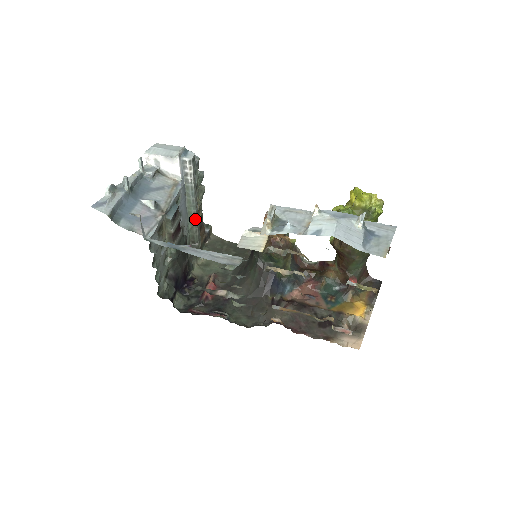
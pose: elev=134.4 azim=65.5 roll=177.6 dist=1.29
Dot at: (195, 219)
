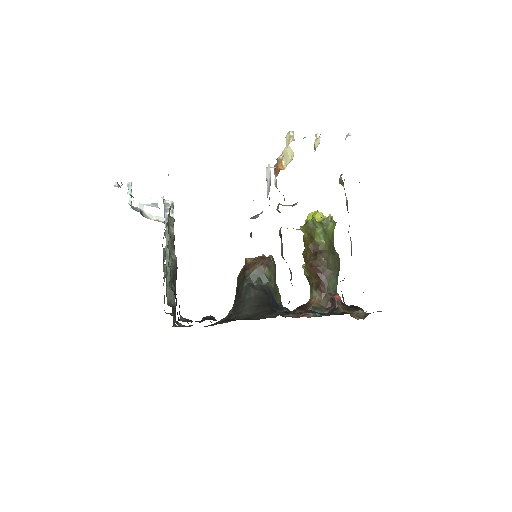
Dot at: occluded
